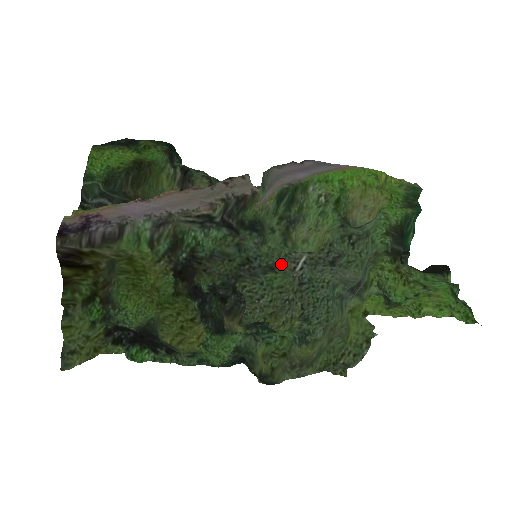
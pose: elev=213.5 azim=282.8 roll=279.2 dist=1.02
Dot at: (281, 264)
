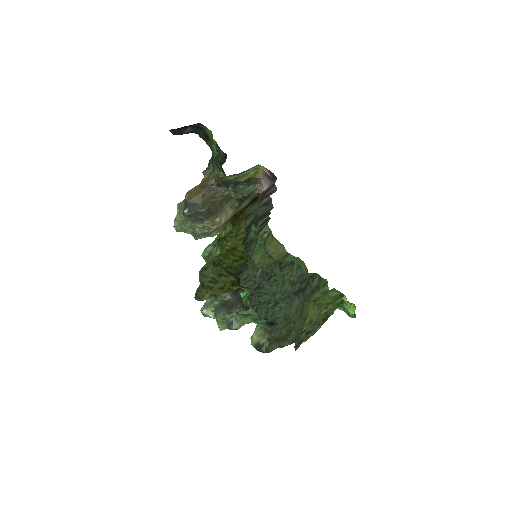
Dot at: (249, 270)
